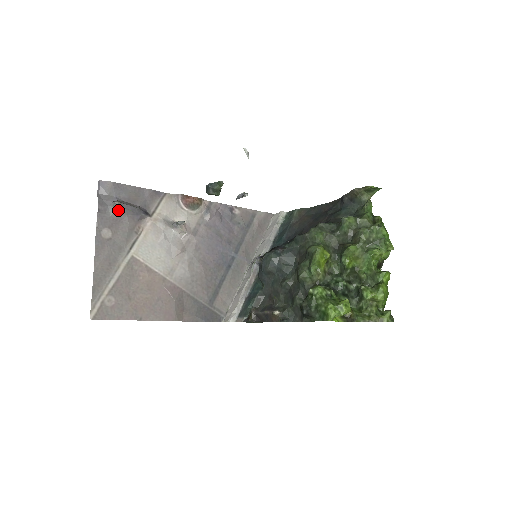
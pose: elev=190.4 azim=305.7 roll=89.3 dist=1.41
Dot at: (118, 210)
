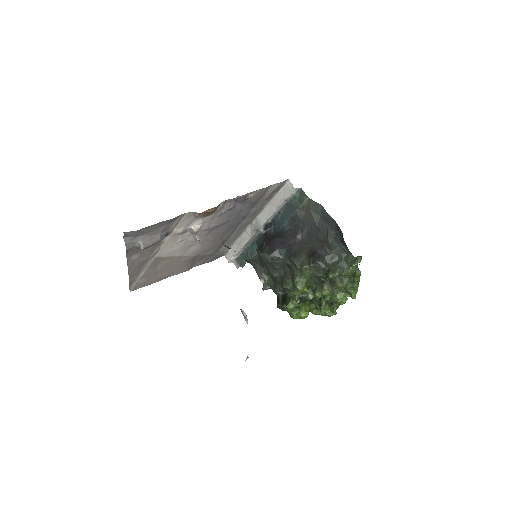
Dot at: occluded
